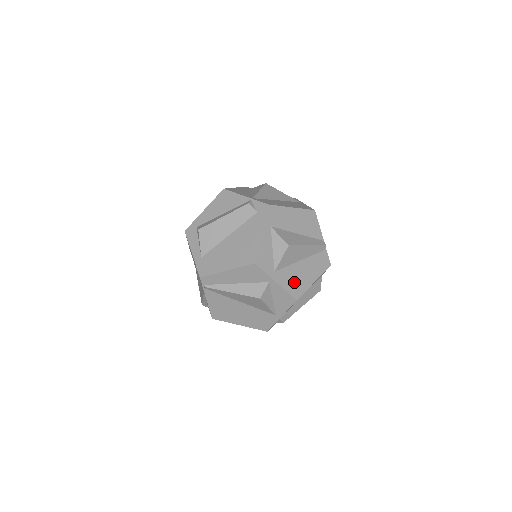
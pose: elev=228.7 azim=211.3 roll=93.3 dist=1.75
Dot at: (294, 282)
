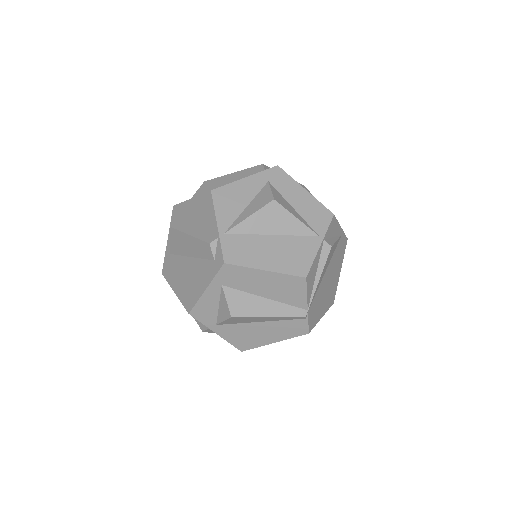
Dot at: (243, 337)
